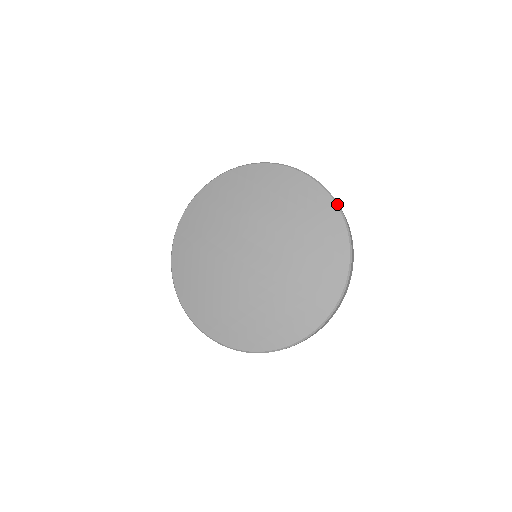
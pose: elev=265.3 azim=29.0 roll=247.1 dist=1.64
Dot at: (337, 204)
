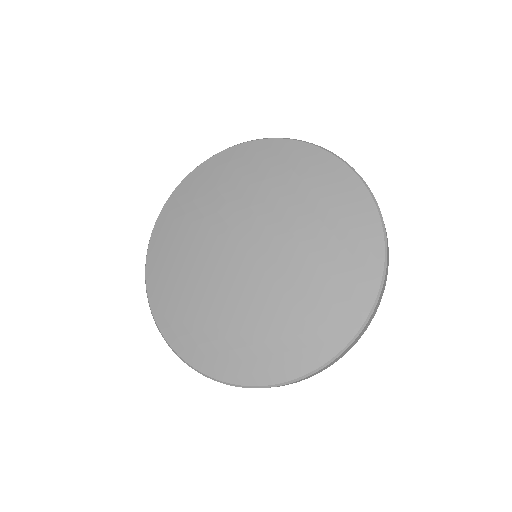
Dot at: (383, 225)
